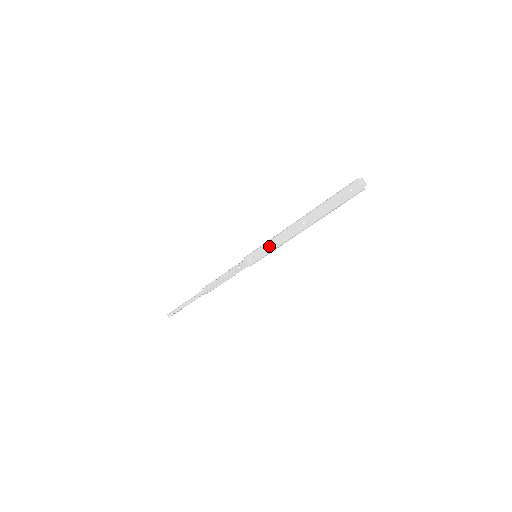
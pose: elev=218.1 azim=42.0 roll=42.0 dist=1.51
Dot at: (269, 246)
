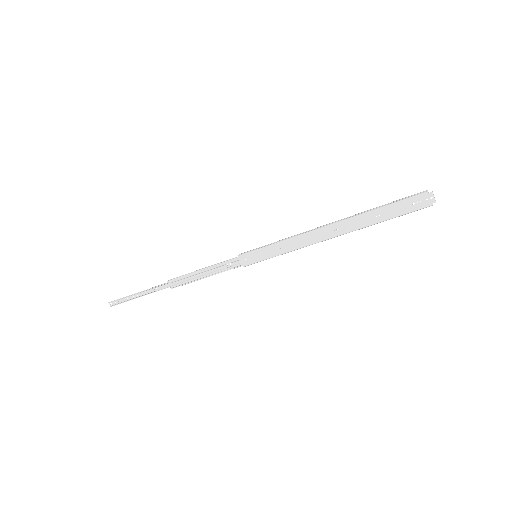
Dot at: (278, 248)
